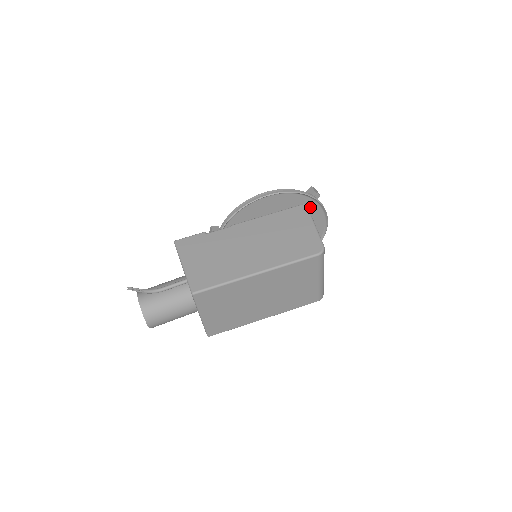
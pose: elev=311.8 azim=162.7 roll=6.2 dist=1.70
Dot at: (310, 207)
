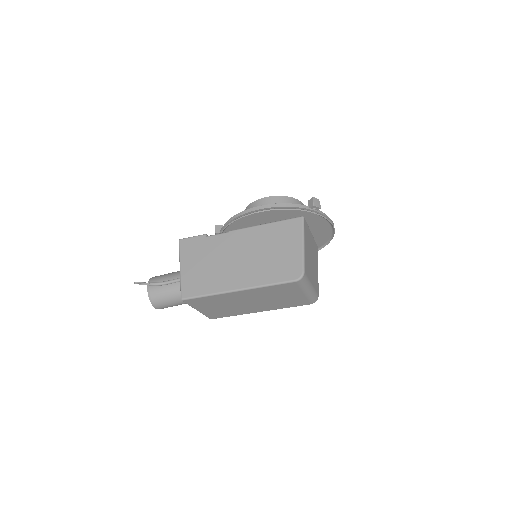
Dot at: (310, 217)
